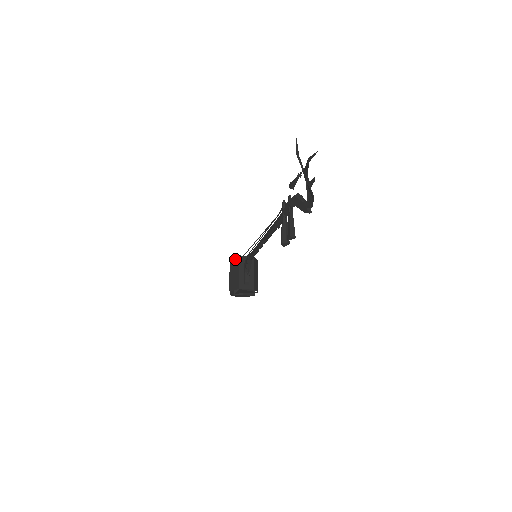
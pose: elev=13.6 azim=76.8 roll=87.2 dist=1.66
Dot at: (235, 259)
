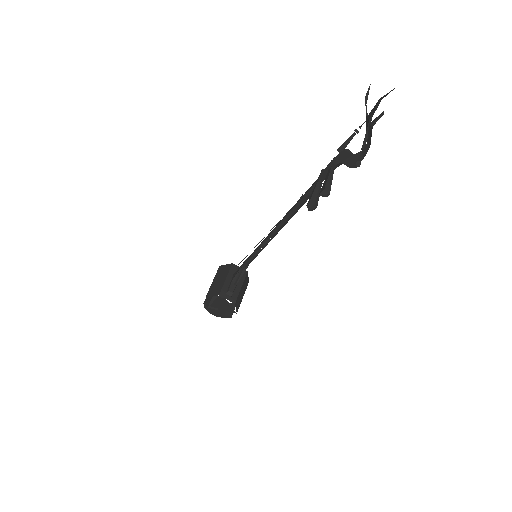
Dot at: (226, 266)
